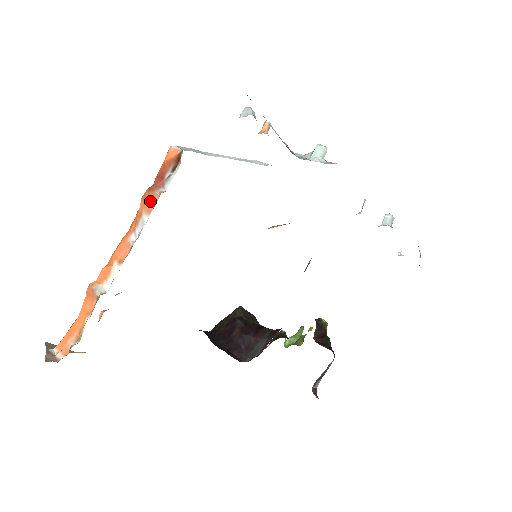
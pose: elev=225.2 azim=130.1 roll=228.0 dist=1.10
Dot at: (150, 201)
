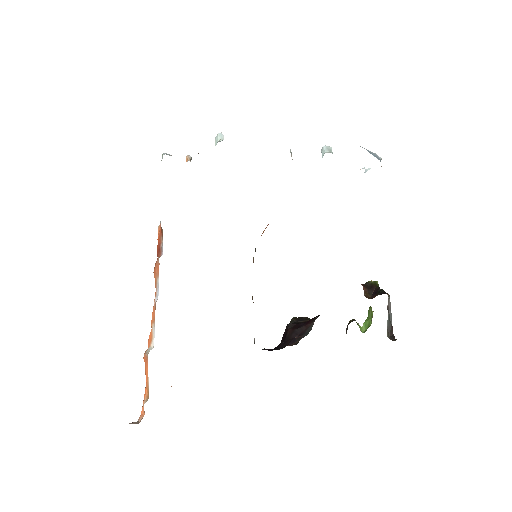
Dot at: (157, 268)
